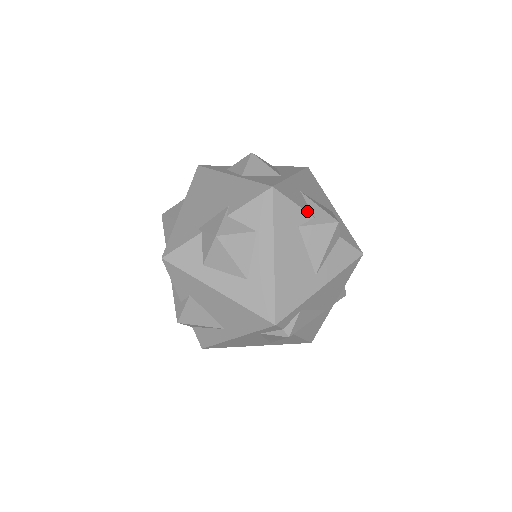
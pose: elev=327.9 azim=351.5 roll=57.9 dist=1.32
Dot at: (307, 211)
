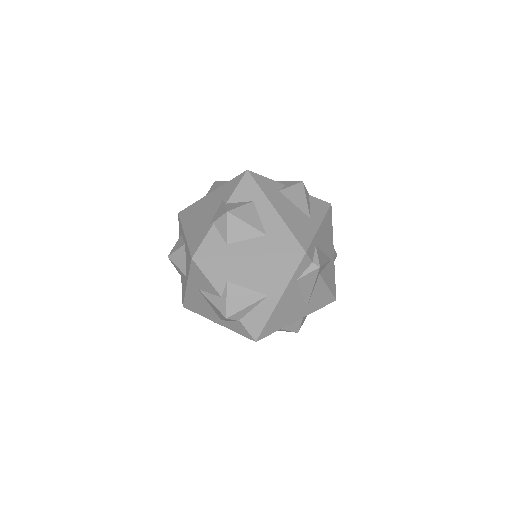
Dot at: (278, 182)
